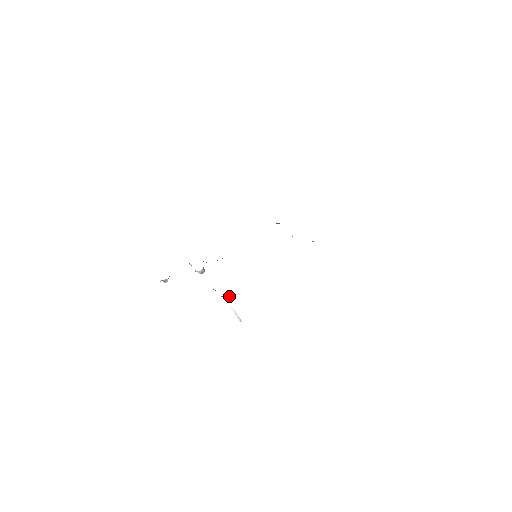
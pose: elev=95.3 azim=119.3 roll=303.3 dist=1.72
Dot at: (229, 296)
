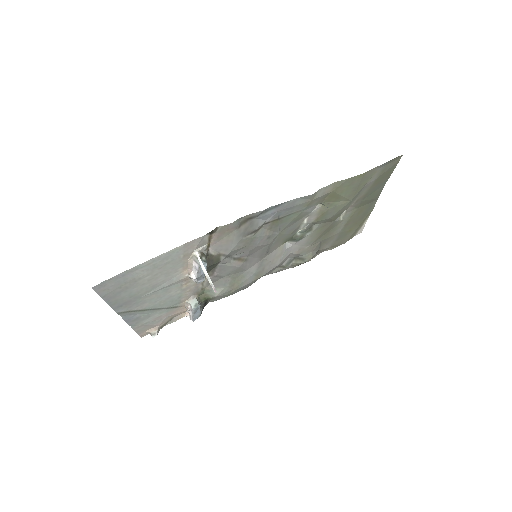
Dot at: (198, 248)
